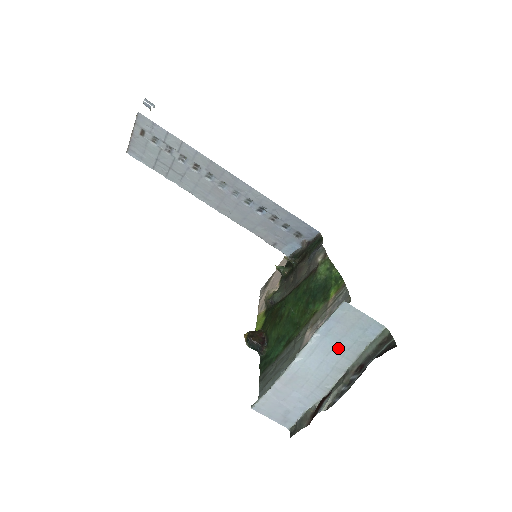
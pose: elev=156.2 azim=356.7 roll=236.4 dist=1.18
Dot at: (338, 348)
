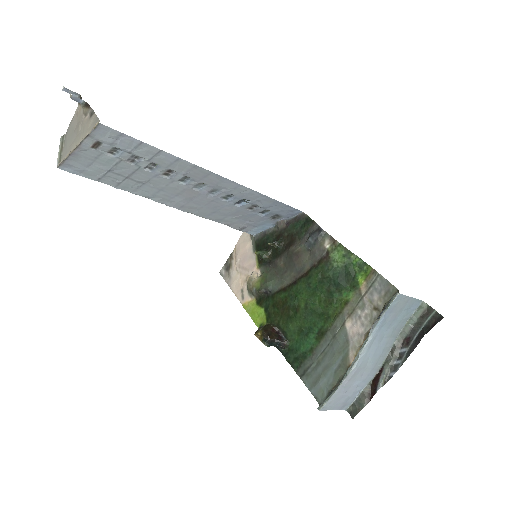
Dot at: (388, 332)
